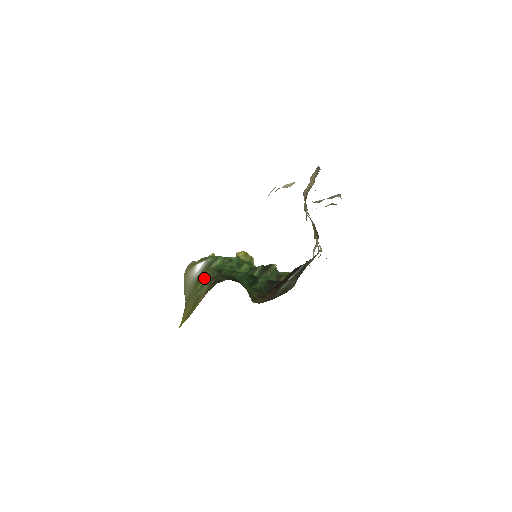
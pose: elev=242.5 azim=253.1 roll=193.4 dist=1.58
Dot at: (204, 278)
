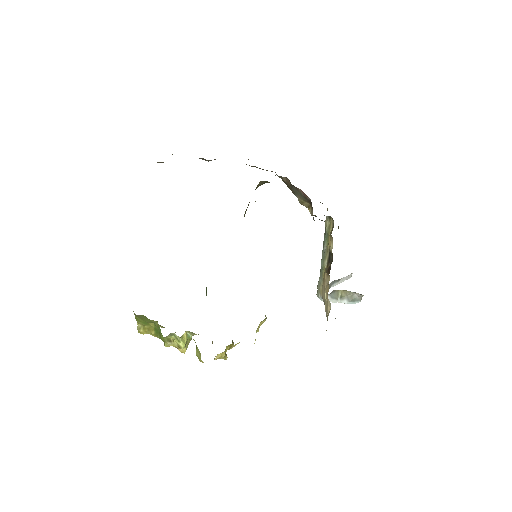
Dot at: occluded
